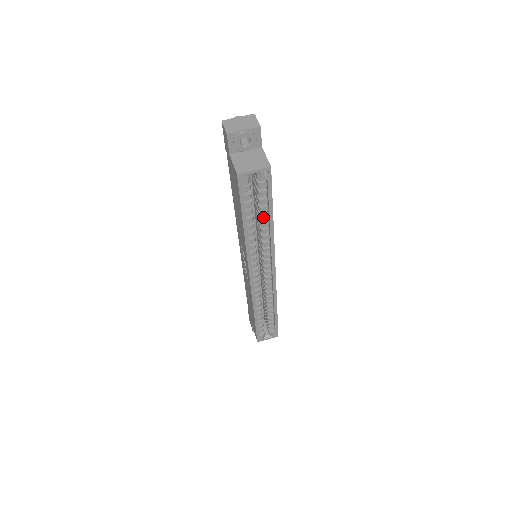
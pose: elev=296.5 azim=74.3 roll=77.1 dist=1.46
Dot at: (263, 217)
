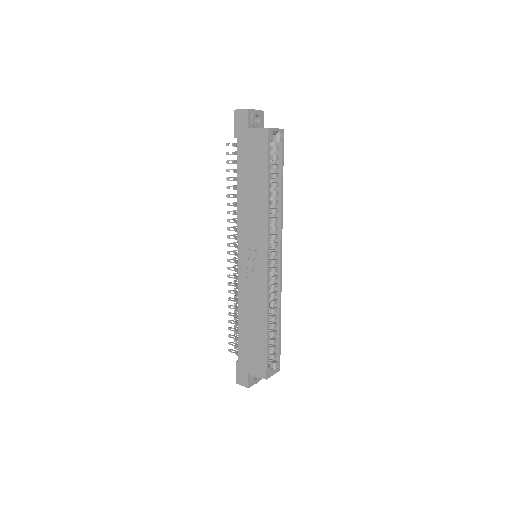
Dot at: (276, 185)
